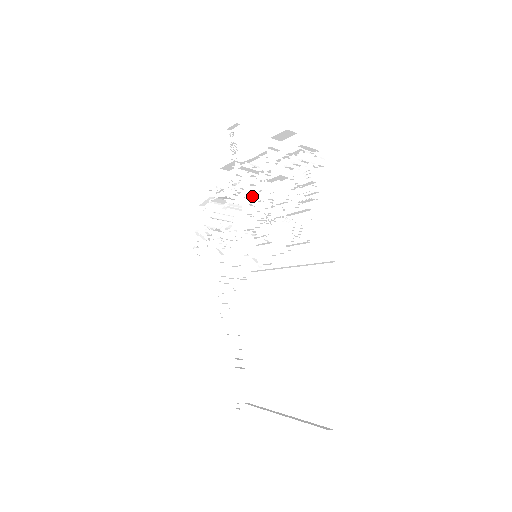
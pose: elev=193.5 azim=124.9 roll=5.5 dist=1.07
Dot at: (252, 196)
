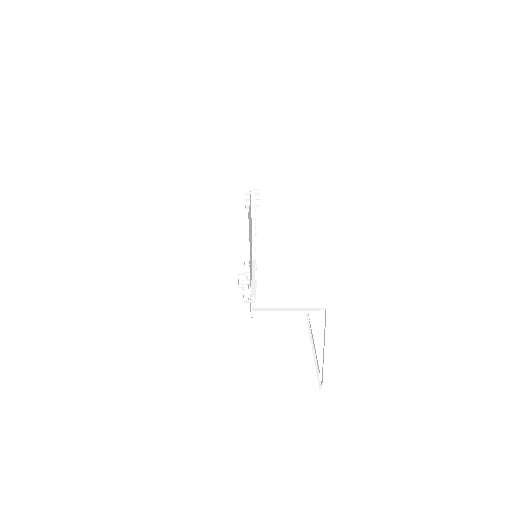
Dot at: occluded
